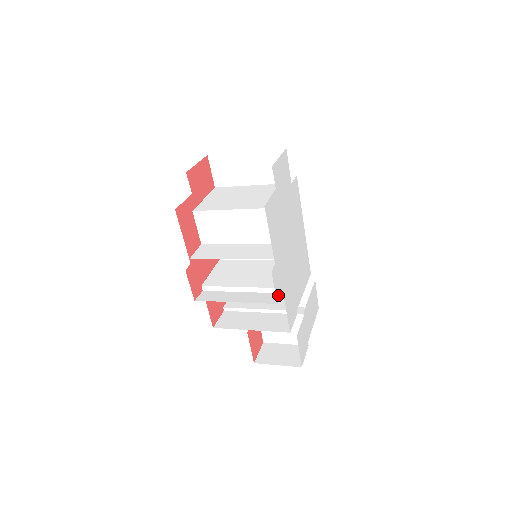
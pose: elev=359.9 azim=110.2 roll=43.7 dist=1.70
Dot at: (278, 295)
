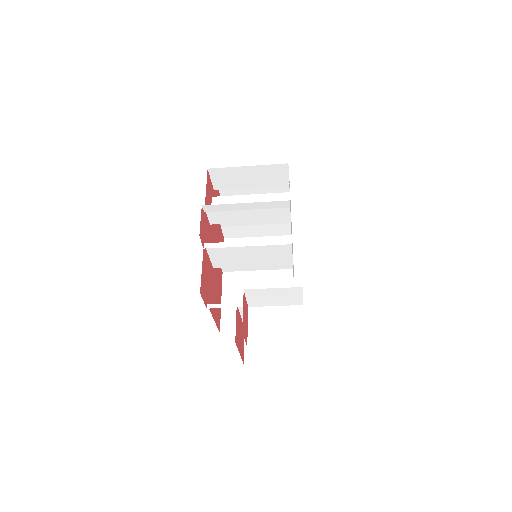
Dot at: occluded
